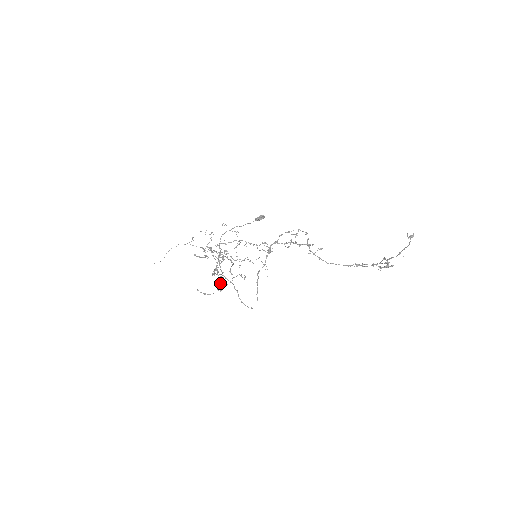
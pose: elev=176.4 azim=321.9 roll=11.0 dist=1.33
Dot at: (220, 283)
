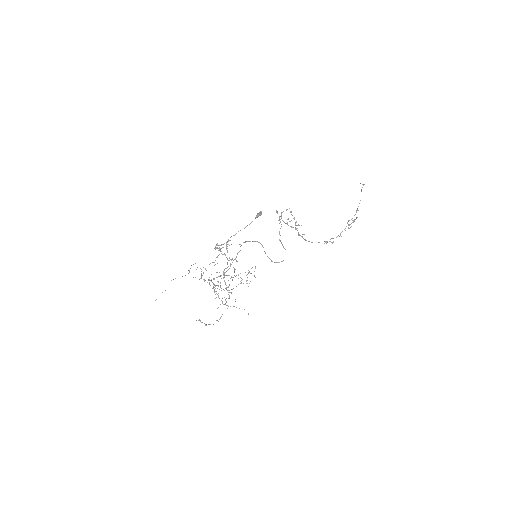
Dot at: occluded
